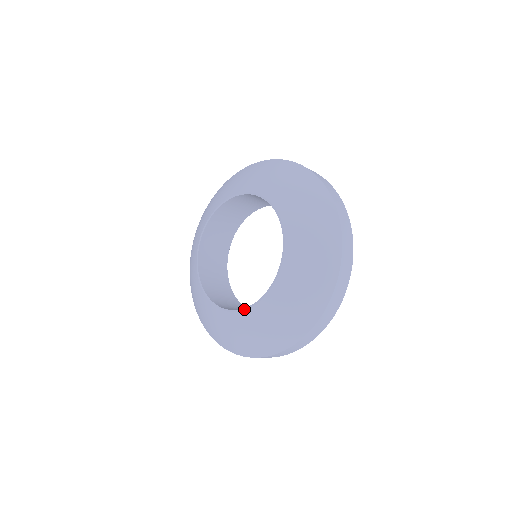
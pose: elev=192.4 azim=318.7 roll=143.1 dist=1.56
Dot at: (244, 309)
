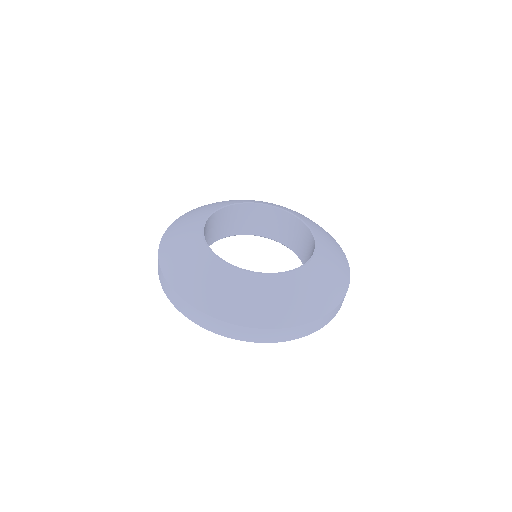
Dot at: (218, 256)
